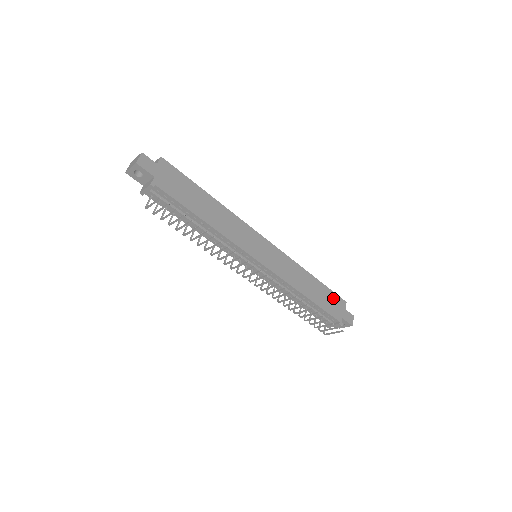
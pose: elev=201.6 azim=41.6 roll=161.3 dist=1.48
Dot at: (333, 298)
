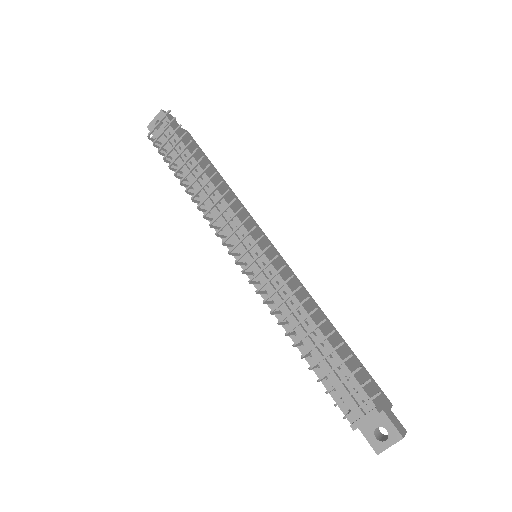
Dot at: (367, 377)
